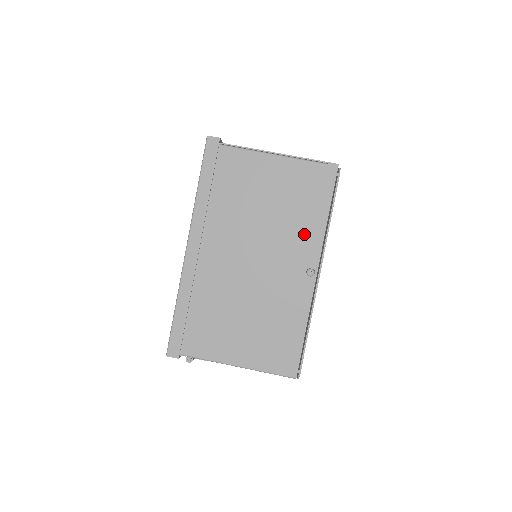
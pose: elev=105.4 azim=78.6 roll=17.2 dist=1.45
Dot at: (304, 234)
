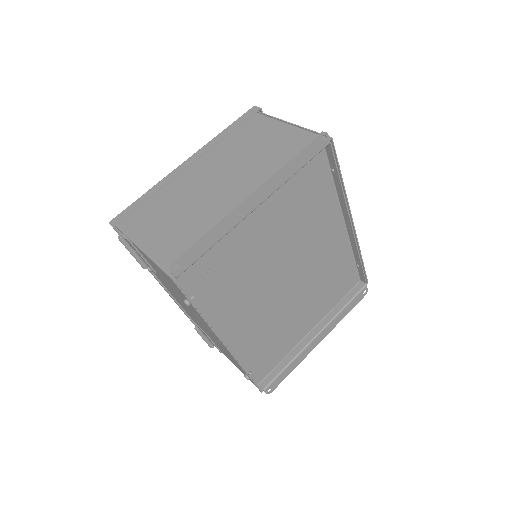
Dot at: (269, 175)
